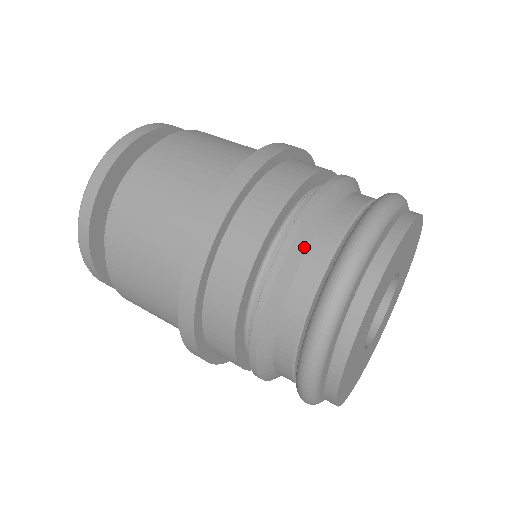
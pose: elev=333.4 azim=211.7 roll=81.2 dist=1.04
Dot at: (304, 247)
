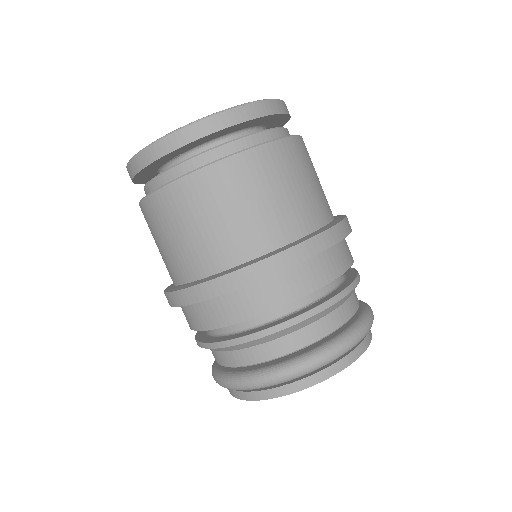
Dot at: (275, 337)
